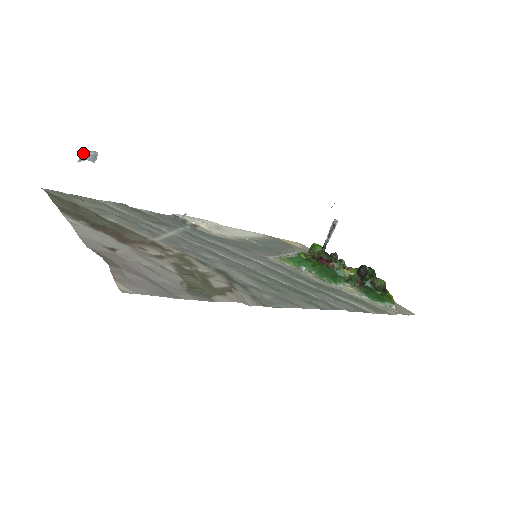
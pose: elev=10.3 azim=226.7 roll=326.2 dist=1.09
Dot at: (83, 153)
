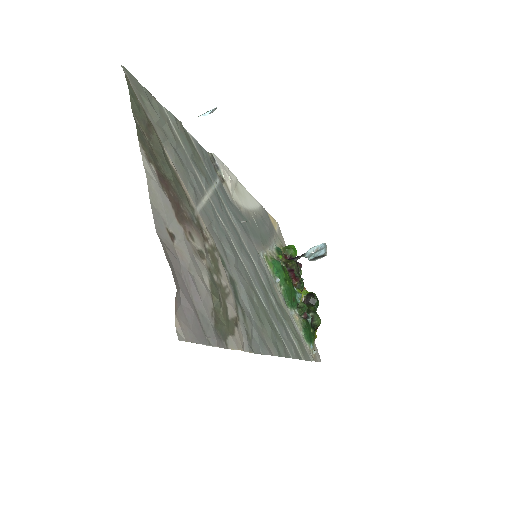
Dot at: (210, 112)
